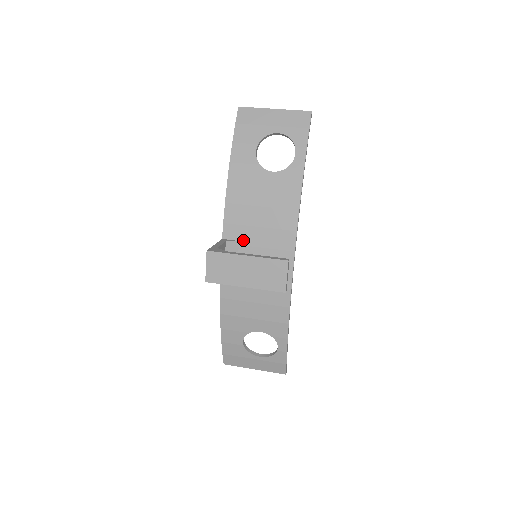
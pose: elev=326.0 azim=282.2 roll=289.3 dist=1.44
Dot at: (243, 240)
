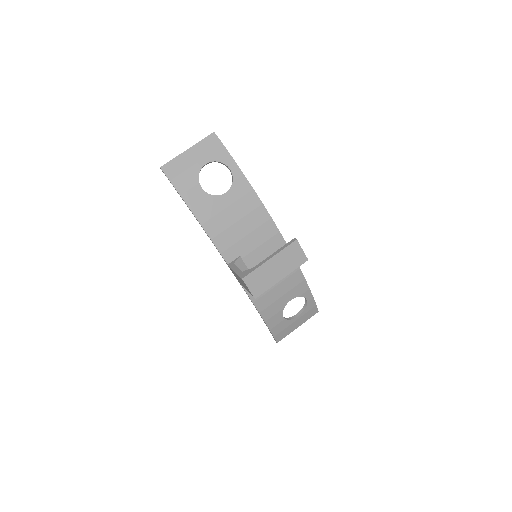
Dot at: (242, 253)
